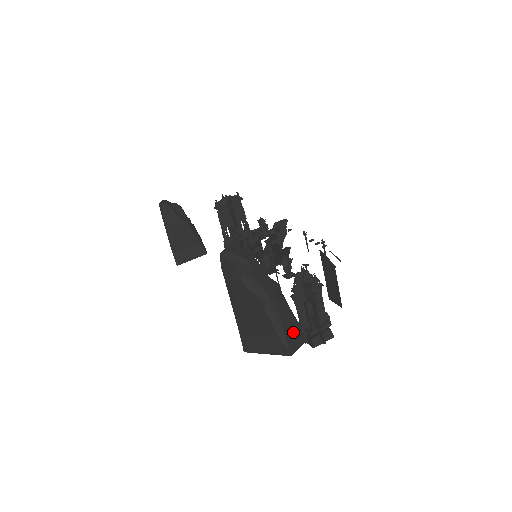
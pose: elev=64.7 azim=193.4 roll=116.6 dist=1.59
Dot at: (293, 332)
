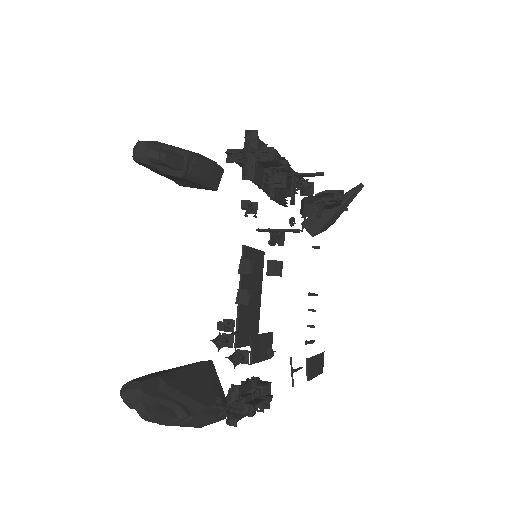
Dot at: (205, 423)
